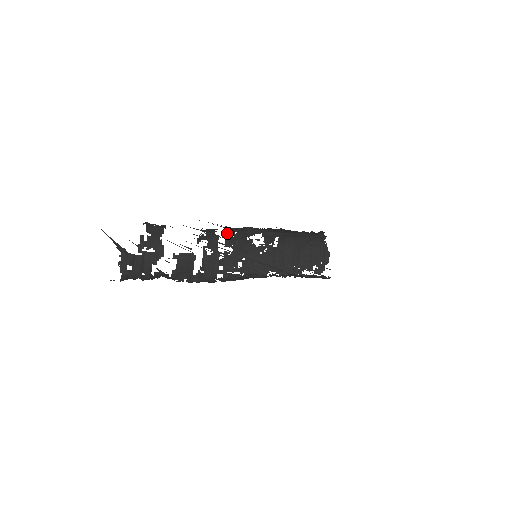
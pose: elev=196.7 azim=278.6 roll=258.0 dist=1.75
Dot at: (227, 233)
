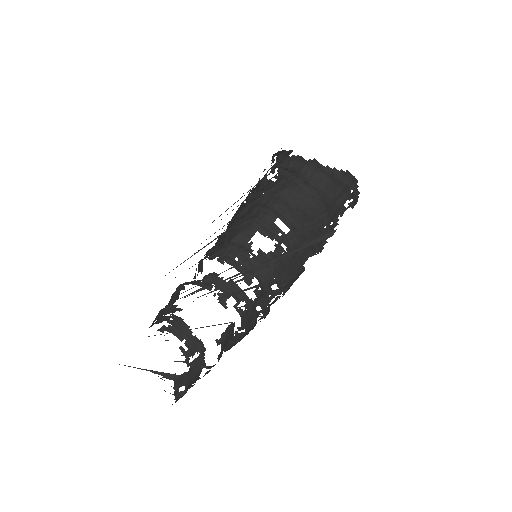
Dot at: (230, 268)
